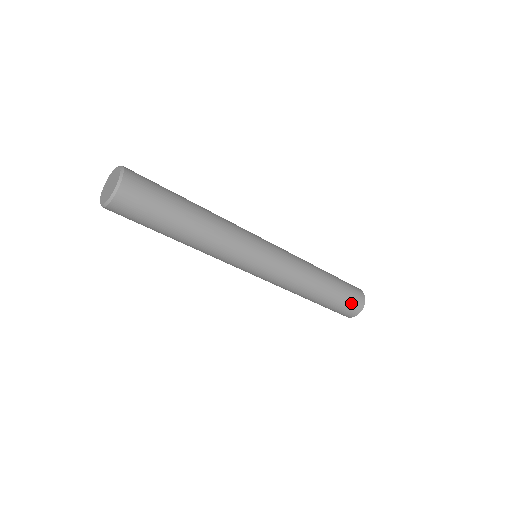
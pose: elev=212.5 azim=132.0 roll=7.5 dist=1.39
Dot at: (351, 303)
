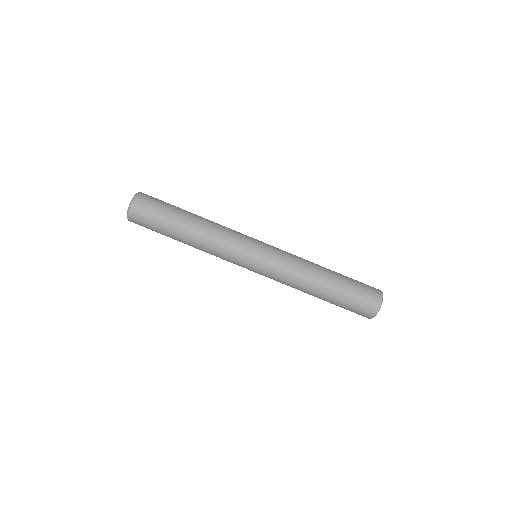
Dot at: (364, 284)
